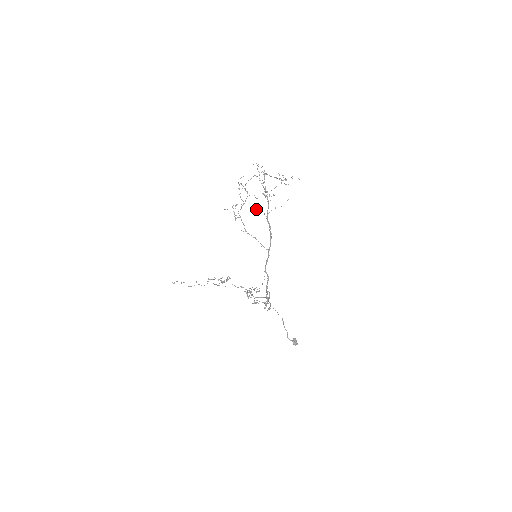
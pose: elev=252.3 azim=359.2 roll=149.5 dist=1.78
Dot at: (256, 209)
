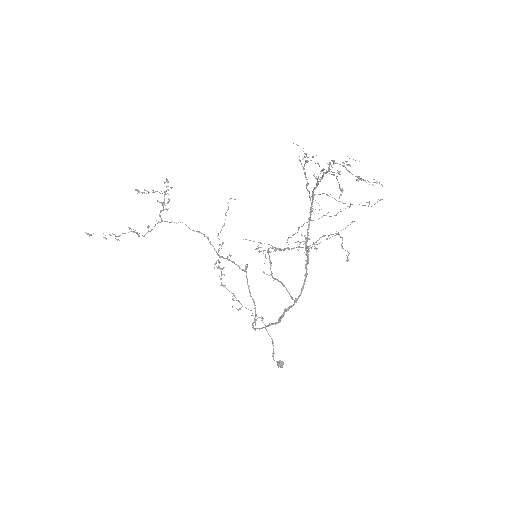
Dot at: (299, 242)
